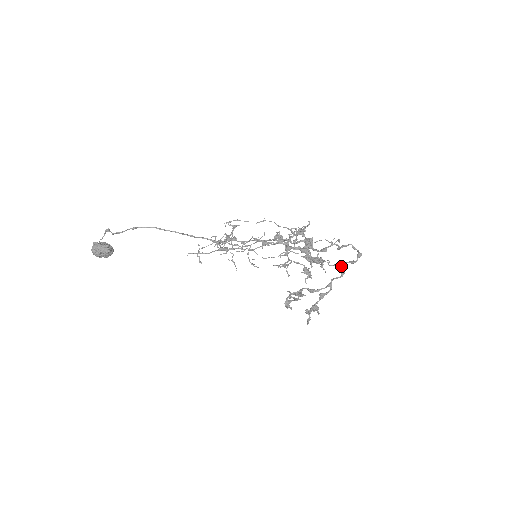
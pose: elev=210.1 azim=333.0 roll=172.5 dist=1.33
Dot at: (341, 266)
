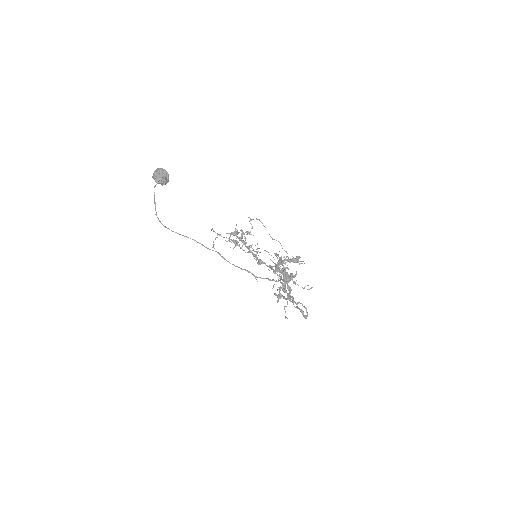
Dot at: (287, 318)
